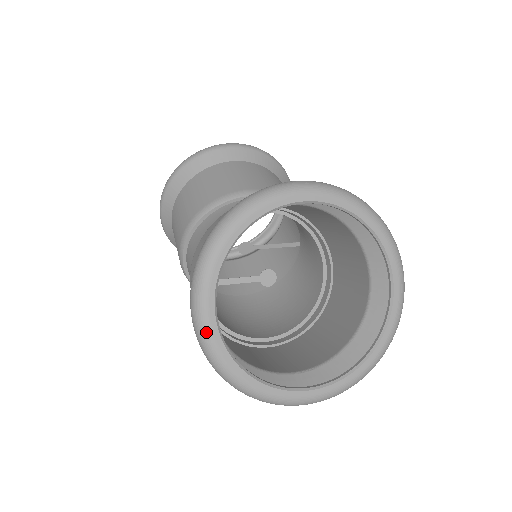
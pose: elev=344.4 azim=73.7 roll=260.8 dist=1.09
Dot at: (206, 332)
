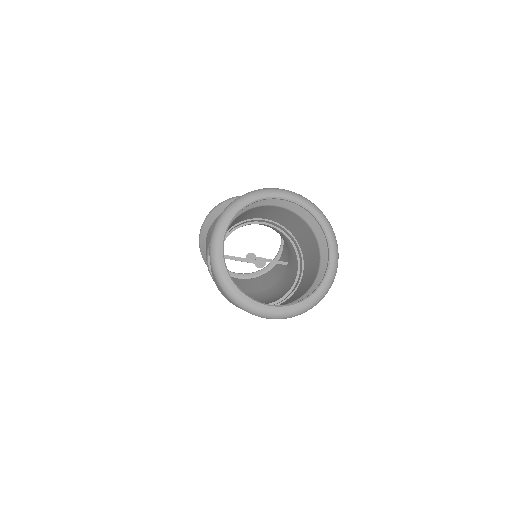
Dot at: (216, 253)
